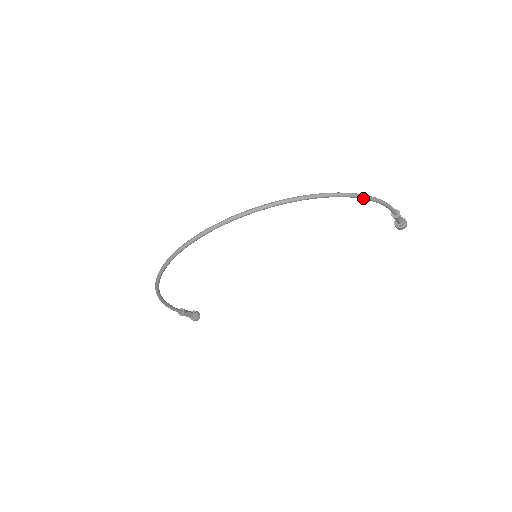
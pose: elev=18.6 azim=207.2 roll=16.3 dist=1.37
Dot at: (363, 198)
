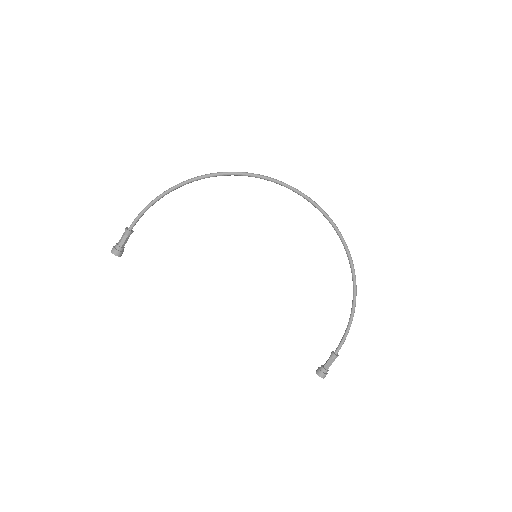
Dot at: (355, 301)
